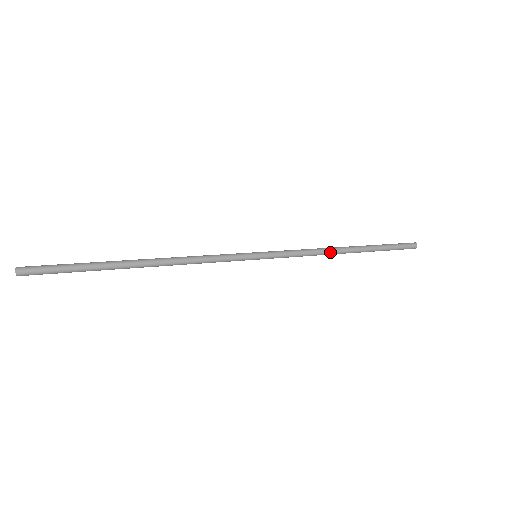
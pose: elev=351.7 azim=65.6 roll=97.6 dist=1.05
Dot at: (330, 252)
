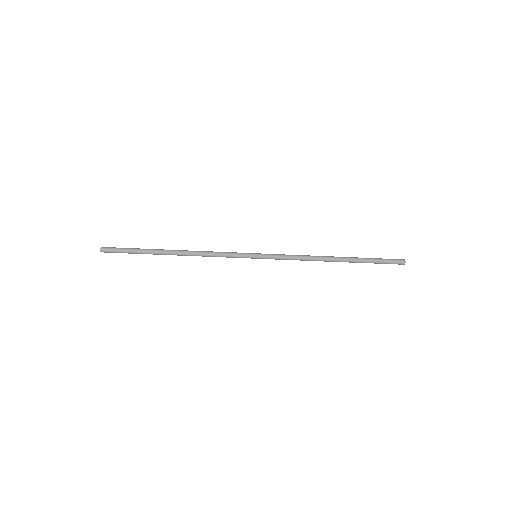
Dot at: (318, 259)
